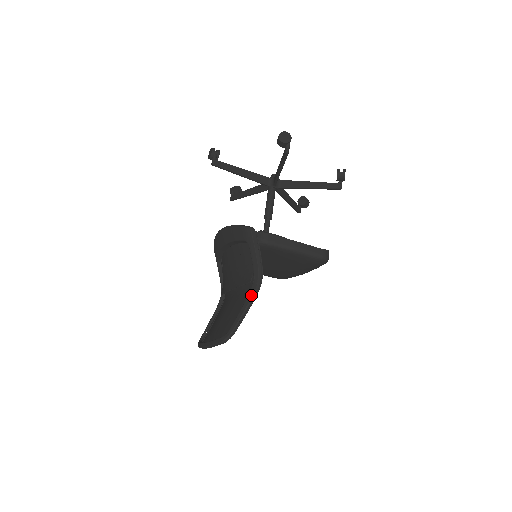
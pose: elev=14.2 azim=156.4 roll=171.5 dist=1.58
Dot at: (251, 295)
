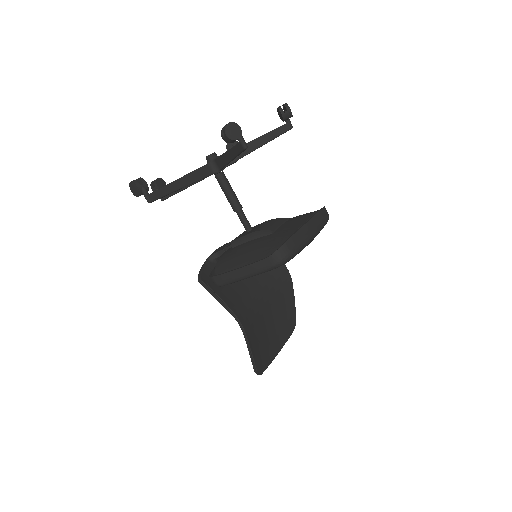
Dot at: (244, 337)
